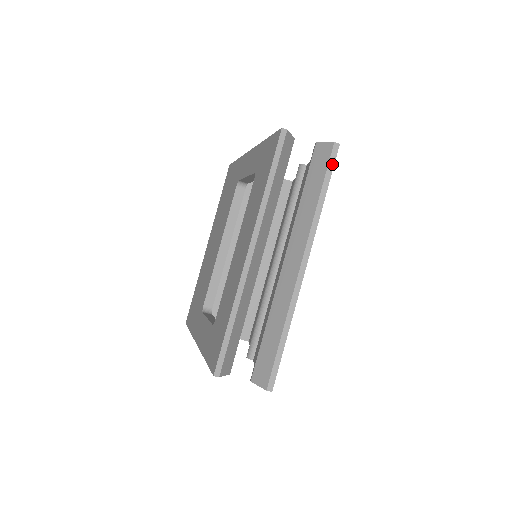
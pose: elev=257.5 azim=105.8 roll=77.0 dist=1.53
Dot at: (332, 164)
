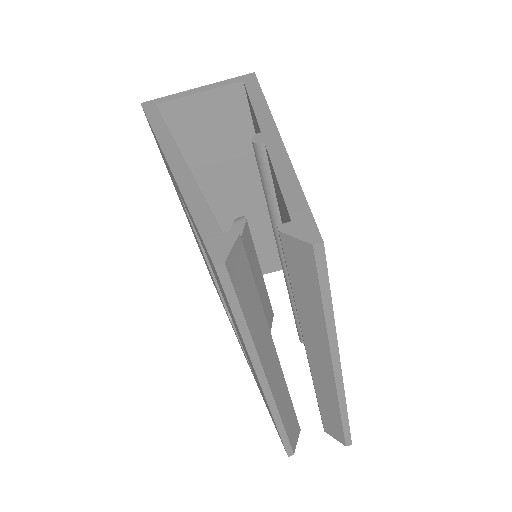
Dot at: (324, 271)
